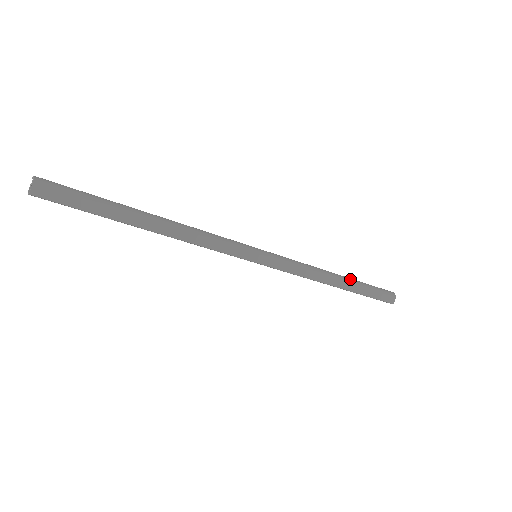
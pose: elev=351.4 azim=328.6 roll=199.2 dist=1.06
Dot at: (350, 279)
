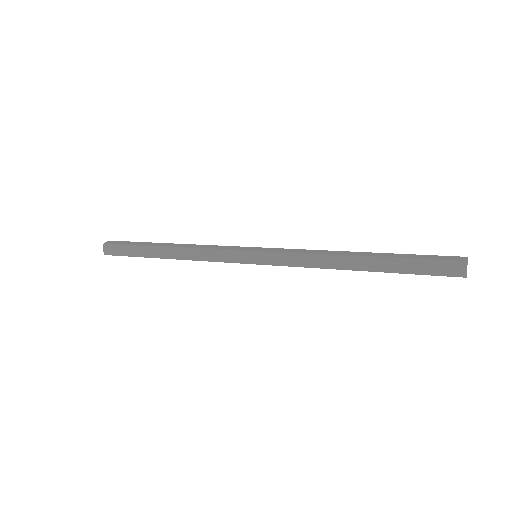
Dot at: (375, 258)
